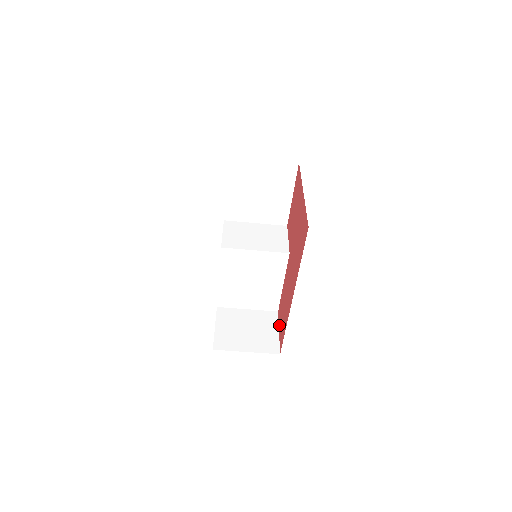
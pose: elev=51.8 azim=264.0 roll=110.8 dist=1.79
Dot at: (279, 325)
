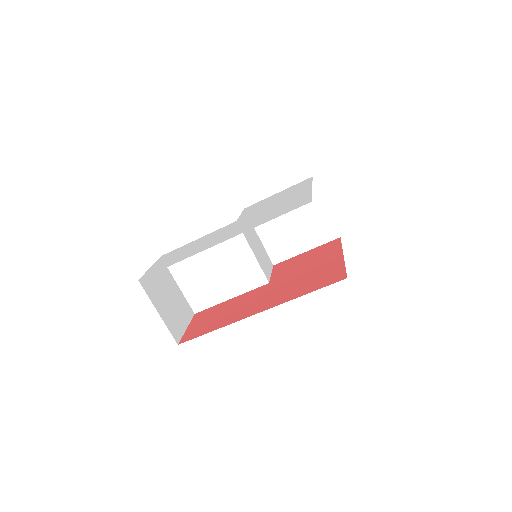
Dot at: (192, 323)
